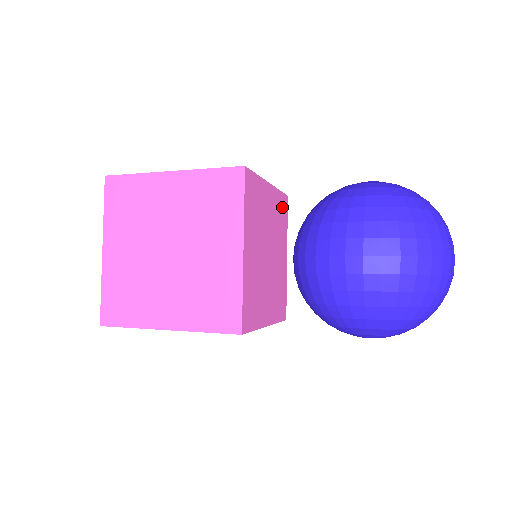
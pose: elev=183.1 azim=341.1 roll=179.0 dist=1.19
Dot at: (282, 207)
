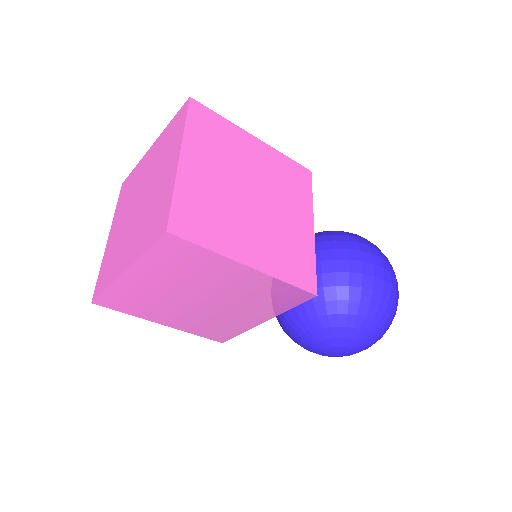
Dot at: occluded
